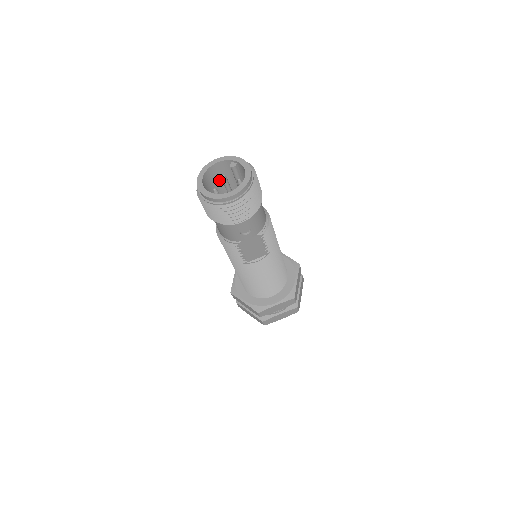
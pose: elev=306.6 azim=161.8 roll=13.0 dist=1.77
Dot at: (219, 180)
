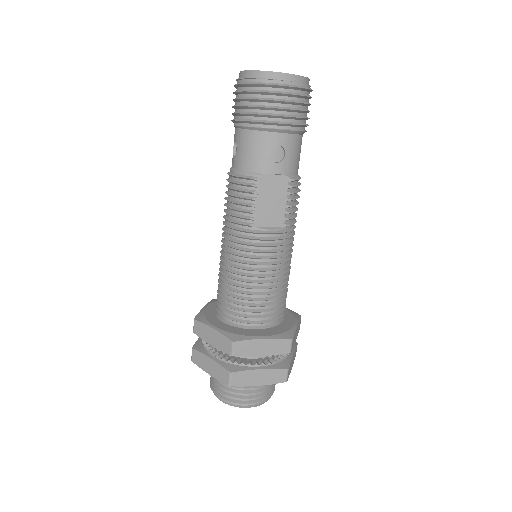
Dot at: occluded
